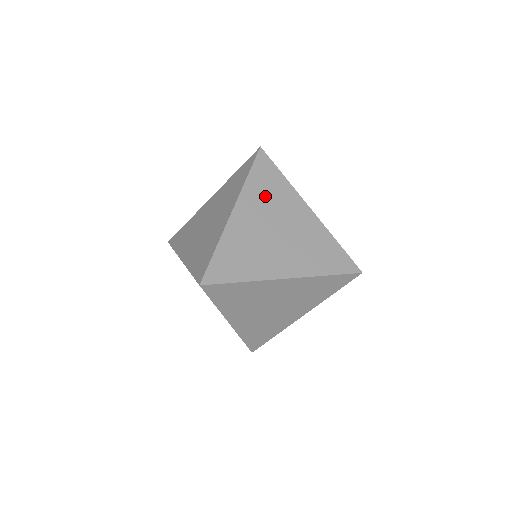
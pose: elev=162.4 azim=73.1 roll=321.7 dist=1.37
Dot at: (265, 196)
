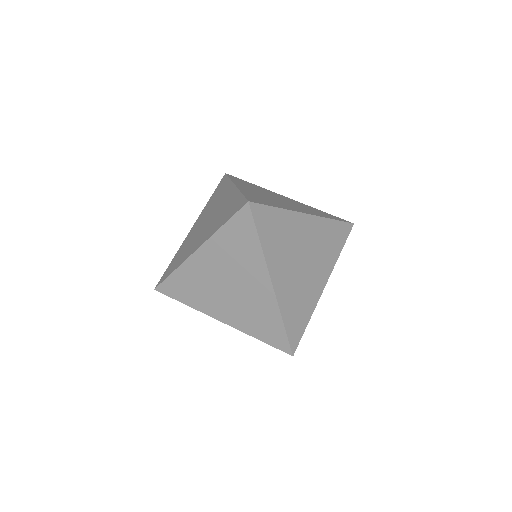
Dot at: (231, 252)
